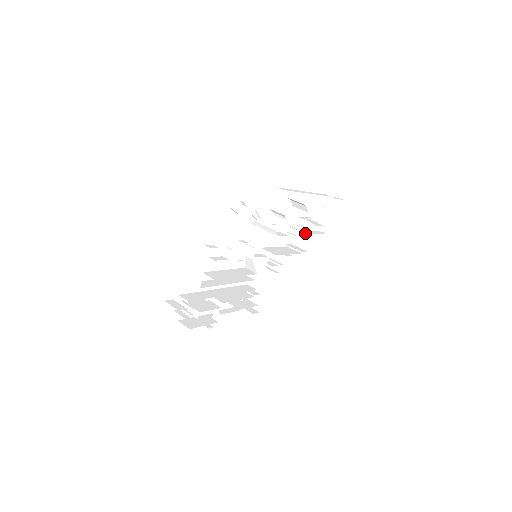
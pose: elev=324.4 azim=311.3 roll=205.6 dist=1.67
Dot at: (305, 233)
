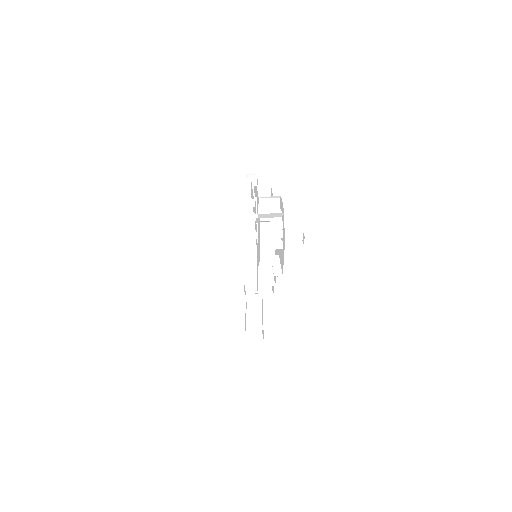
Dot at: (277, 262)
